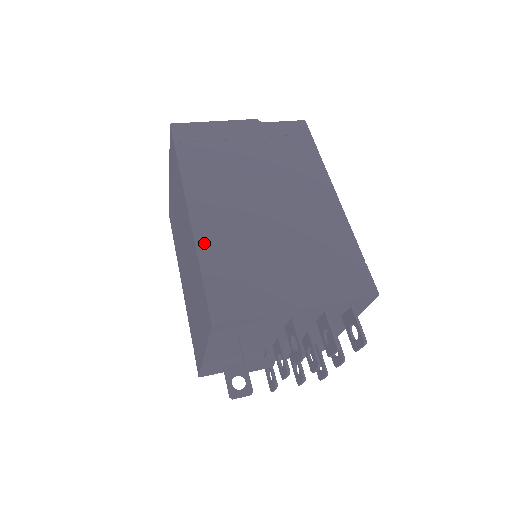
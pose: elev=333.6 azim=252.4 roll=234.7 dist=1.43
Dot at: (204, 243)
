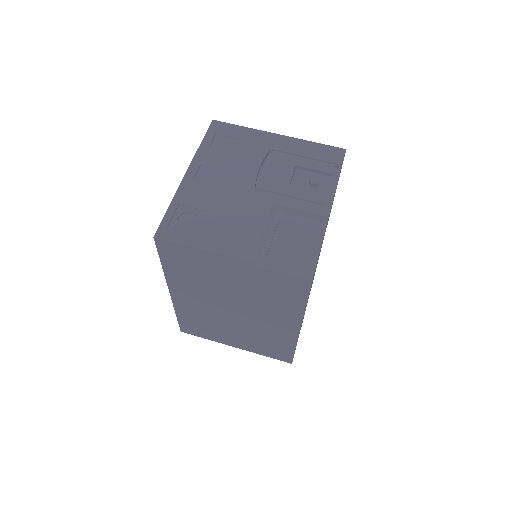
Dot at: (180, 309)
